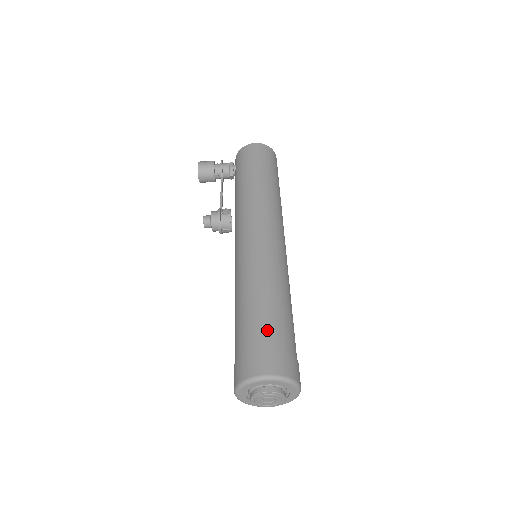
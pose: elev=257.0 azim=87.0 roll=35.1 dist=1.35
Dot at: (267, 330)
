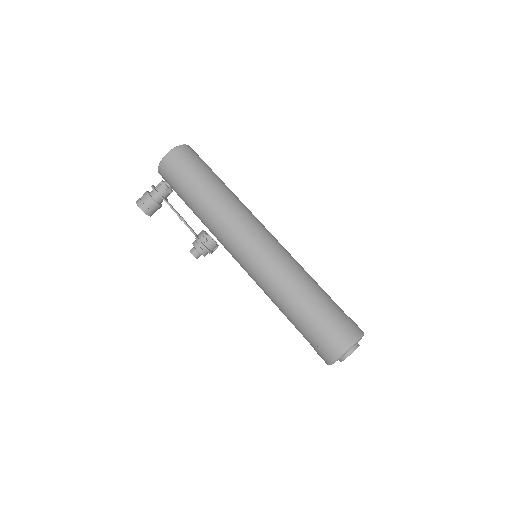
Dot at: (320, 320)
